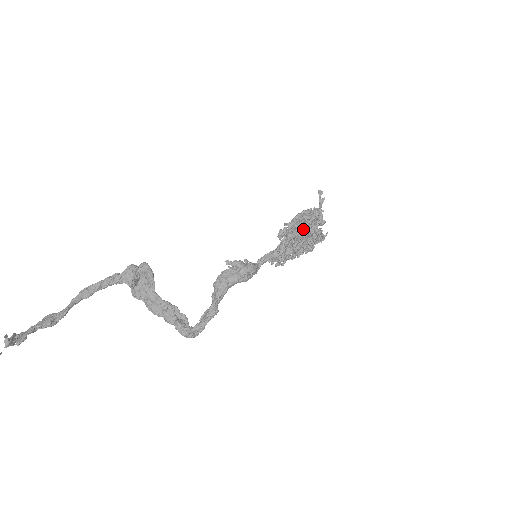
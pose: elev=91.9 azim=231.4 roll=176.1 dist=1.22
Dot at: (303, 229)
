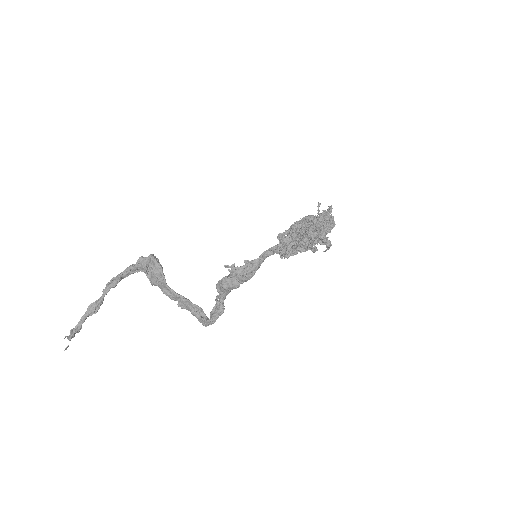
Dot at: (300, 247)
